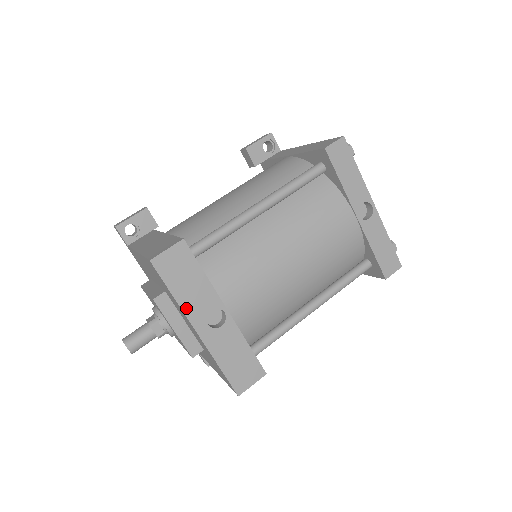
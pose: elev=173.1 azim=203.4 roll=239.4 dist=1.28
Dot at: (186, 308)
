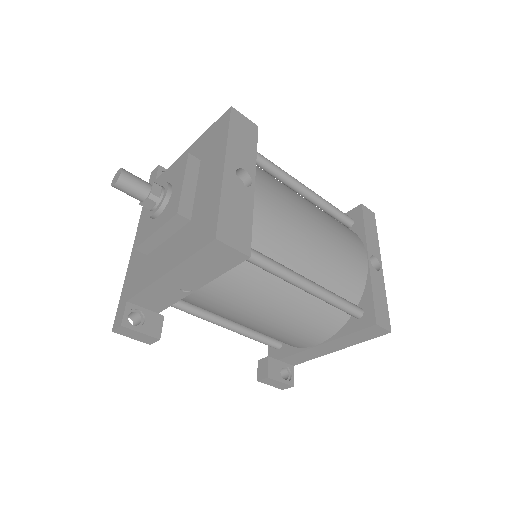
Dot at: (230, 147)
